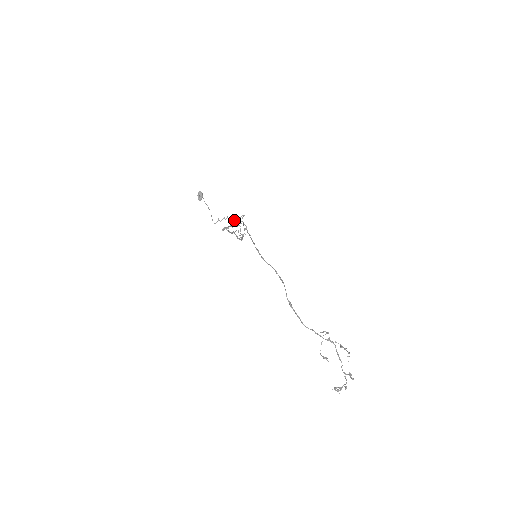
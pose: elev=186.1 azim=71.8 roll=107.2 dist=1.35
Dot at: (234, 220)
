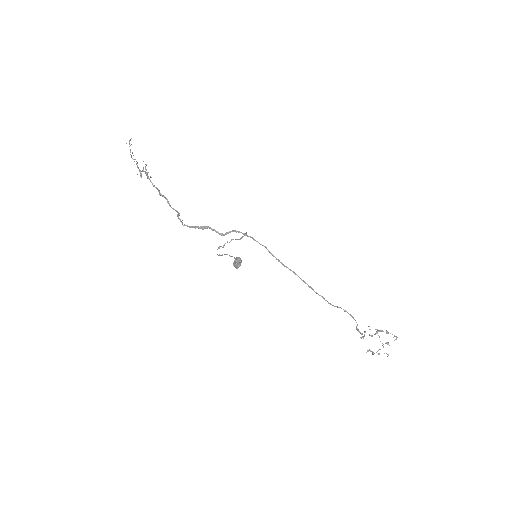
Dot at: (240, 239)
